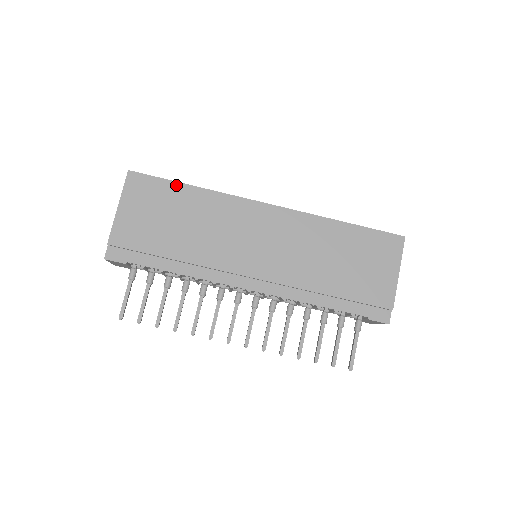
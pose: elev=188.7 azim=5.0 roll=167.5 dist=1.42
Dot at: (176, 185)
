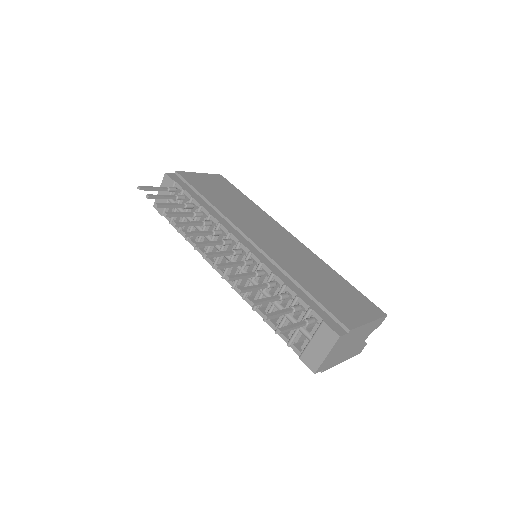
Dot at: (242, 194)
